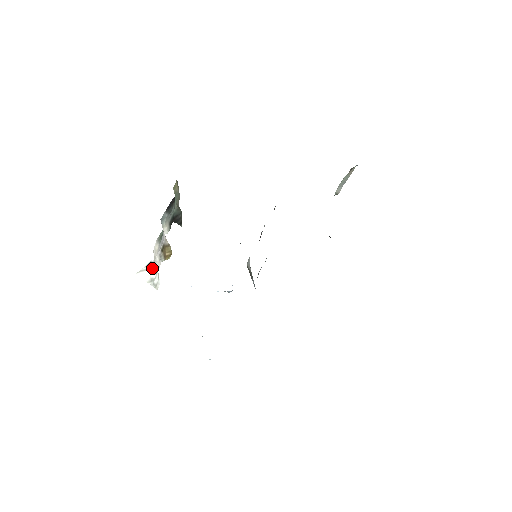
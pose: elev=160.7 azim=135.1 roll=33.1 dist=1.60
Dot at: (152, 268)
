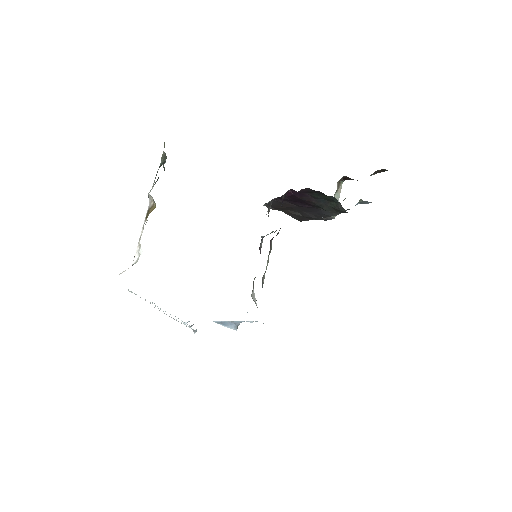
Dot at: (135, 254)
